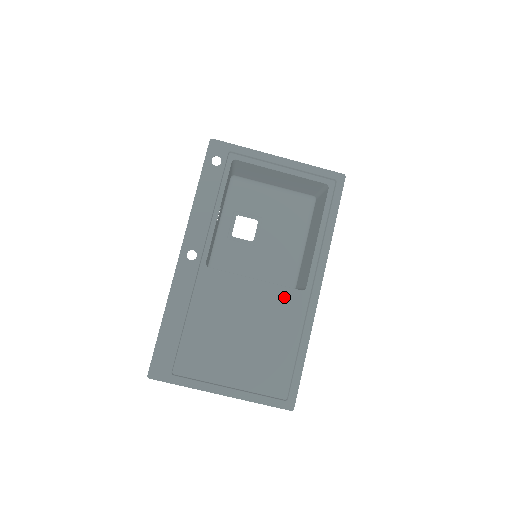
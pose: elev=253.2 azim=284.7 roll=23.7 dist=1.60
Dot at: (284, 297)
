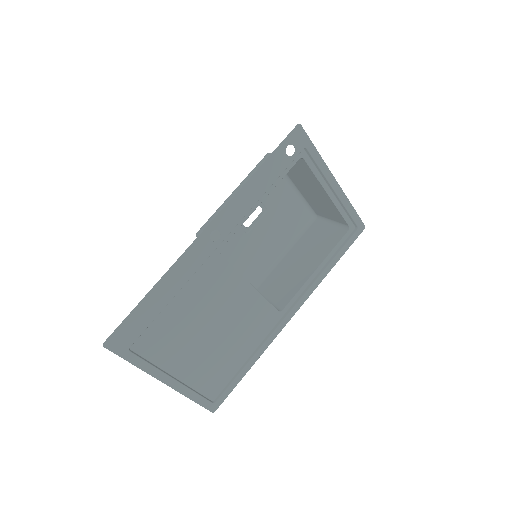
Dot at: (263, 311)
